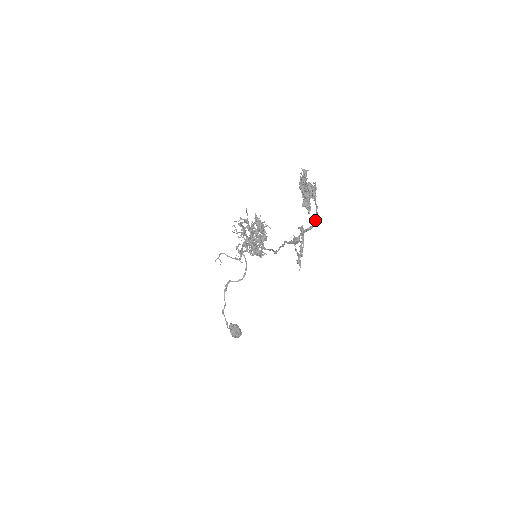
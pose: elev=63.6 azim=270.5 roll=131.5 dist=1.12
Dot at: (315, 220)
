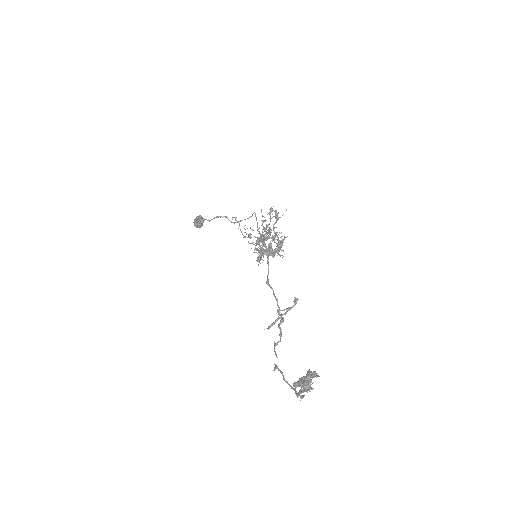
Dot at: occluded
